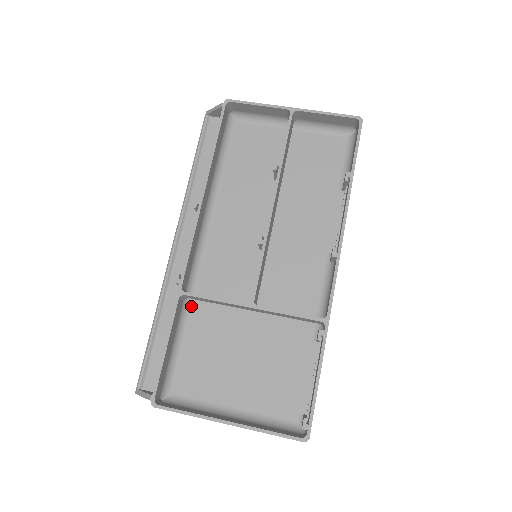
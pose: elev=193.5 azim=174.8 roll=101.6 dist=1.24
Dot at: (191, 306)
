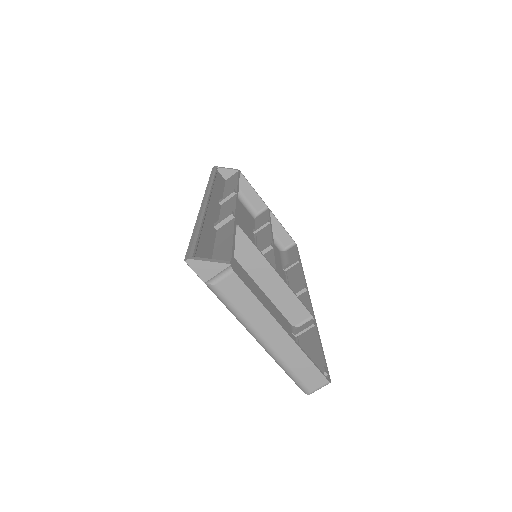
Dot at: occluded
